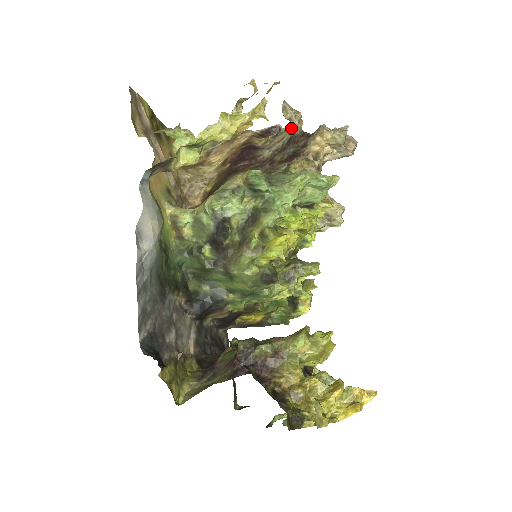
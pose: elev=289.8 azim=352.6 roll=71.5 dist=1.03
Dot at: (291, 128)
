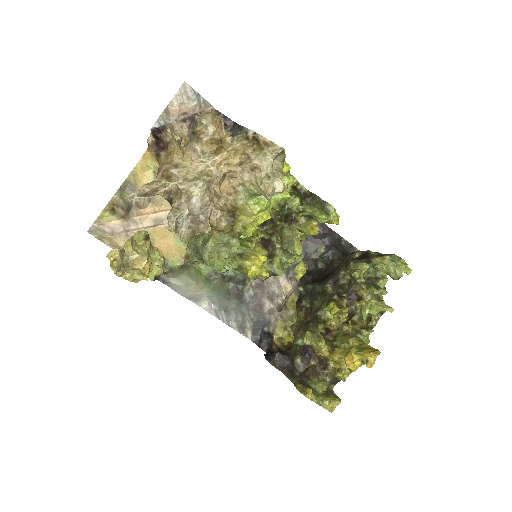
Dot at: (160, 193)
